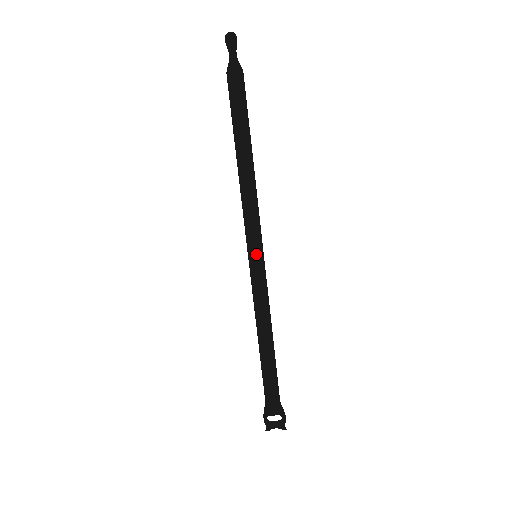
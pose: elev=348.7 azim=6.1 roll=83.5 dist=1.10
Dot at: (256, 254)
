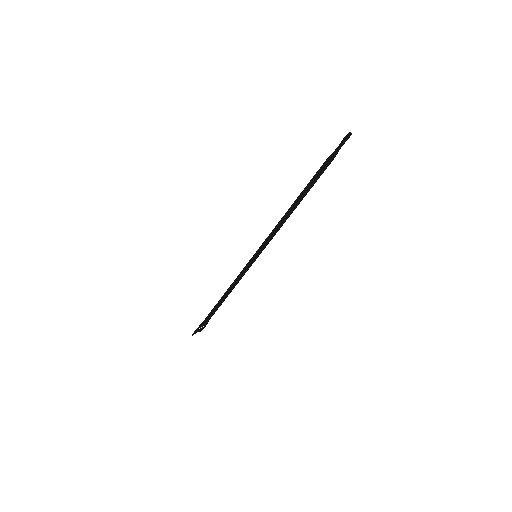
Dot at: (257, 255)
